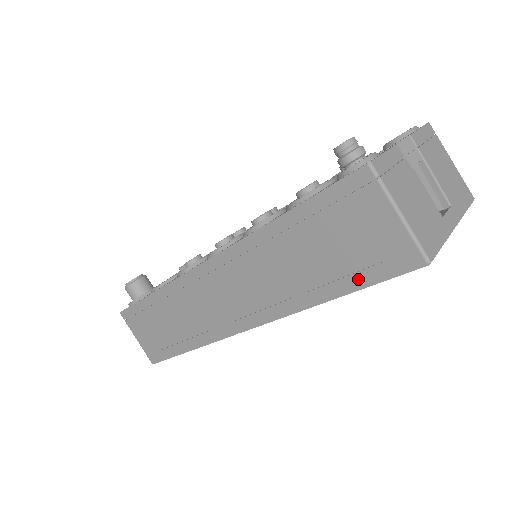
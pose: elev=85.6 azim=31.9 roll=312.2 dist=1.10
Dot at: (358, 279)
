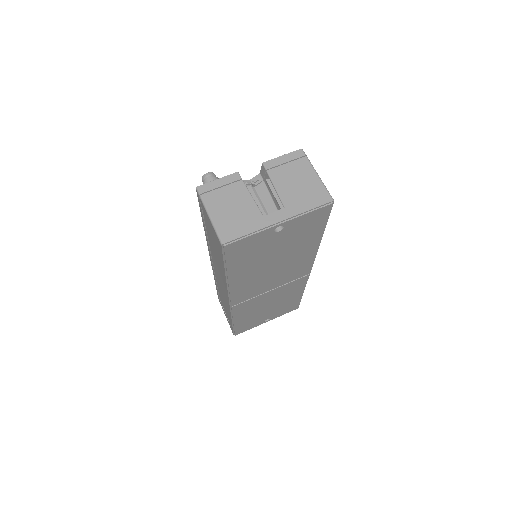
Dot at: (222, 260)
